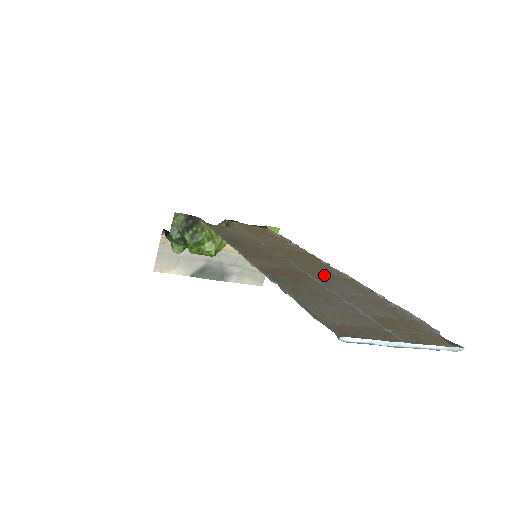
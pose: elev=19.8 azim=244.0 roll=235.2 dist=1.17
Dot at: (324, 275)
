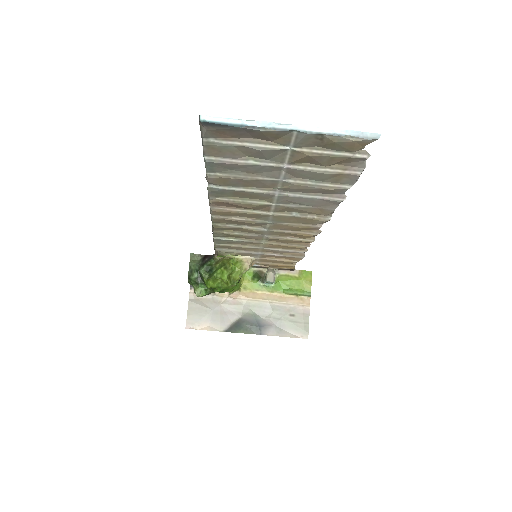
Dot at: (292, 212)
